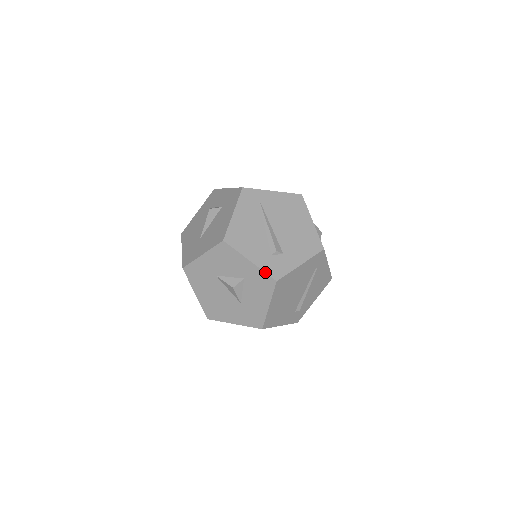
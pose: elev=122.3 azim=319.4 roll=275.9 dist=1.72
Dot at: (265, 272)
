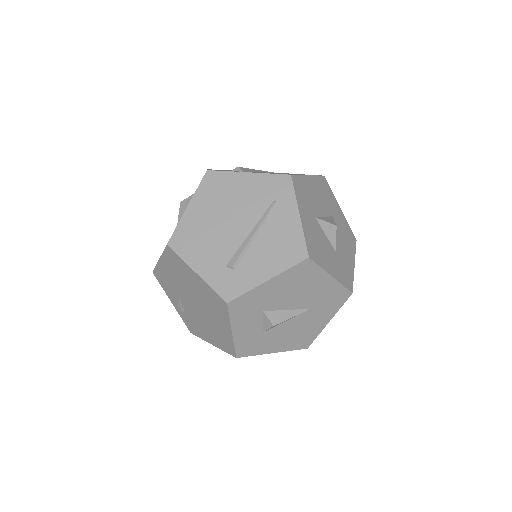
Dot at: occluded
